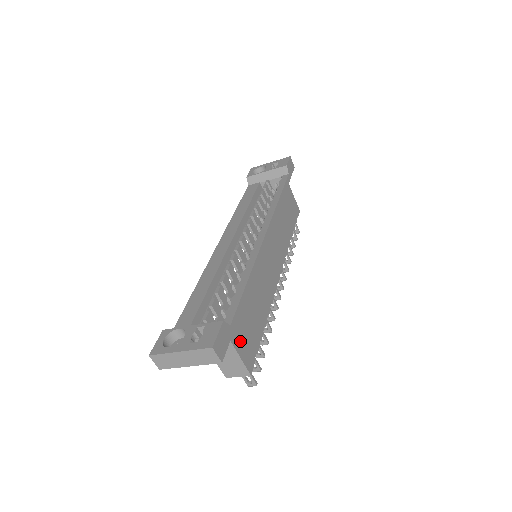
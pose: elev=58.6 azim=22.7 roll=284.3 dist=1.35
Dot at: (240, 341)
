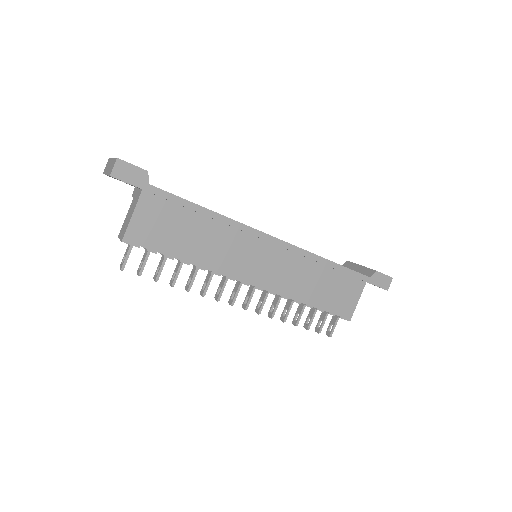
Dot at: (146, 215)
